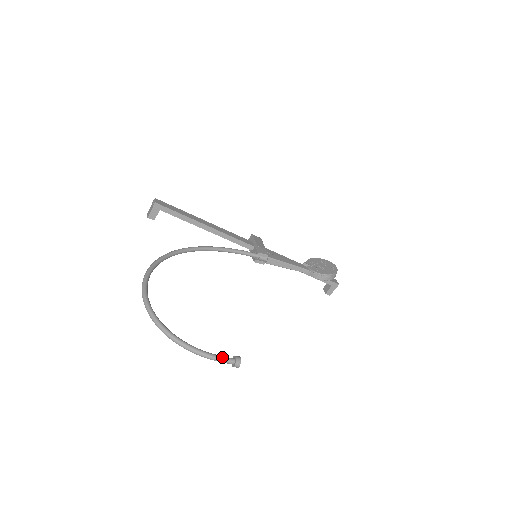
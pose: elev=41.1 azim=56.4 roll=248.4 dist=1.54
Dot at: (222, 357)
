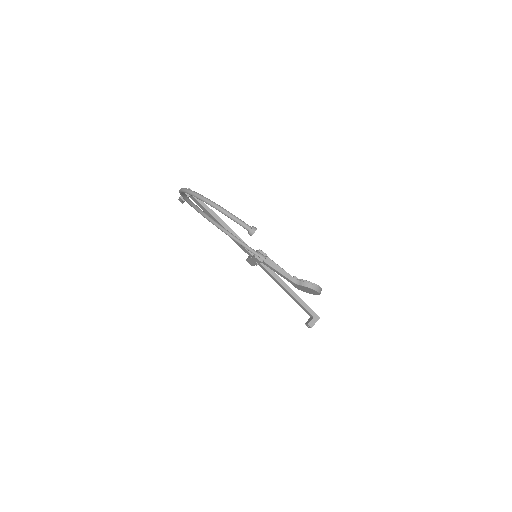
Dot at: occluded
